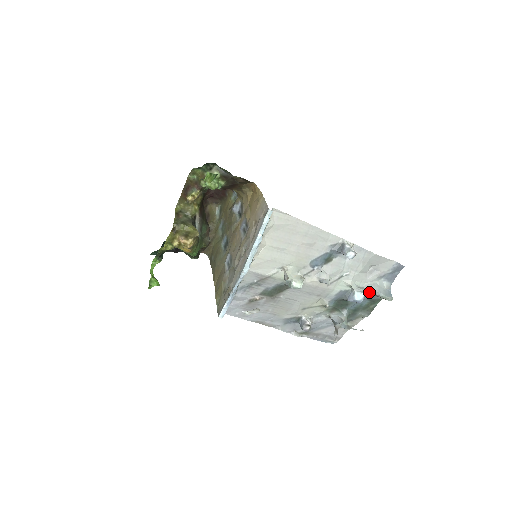
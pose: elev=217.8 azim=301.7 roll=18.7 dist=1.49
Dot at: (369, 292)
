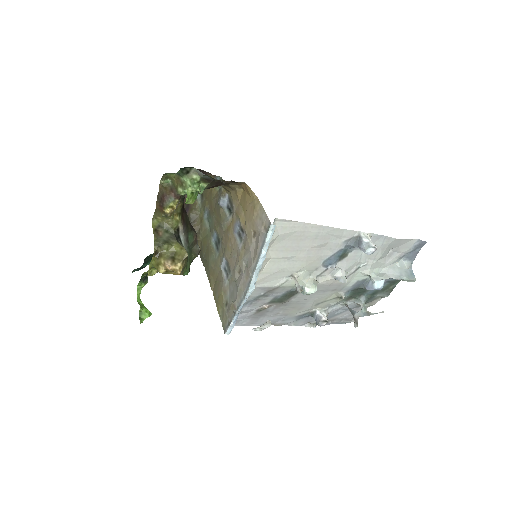
Dot at: occluded
